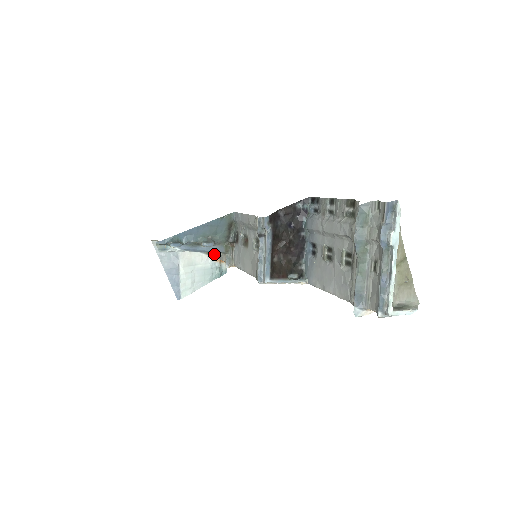
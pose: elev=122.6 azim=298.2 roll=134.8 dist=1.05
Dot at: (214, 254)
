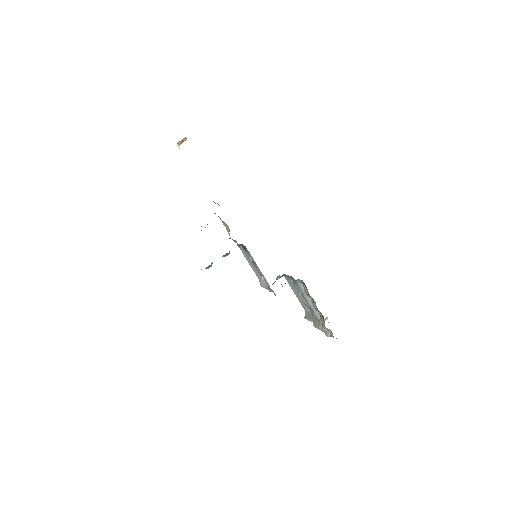
Dot at: occluded
